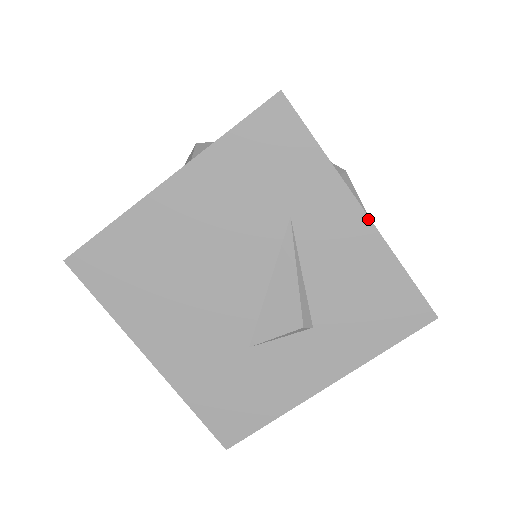
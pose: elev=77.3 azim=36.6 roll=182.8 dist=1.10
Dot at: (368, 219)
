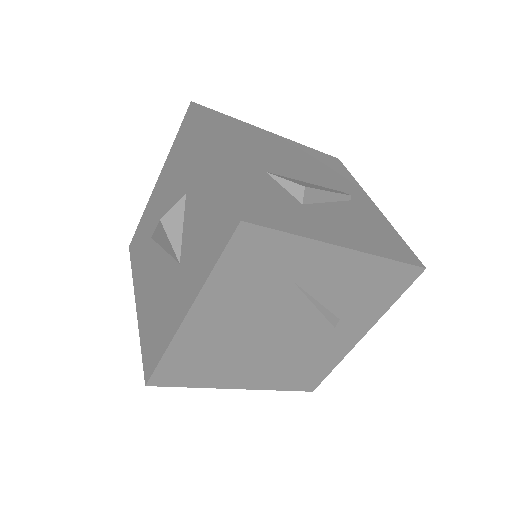
Dot at: (352, 251)
